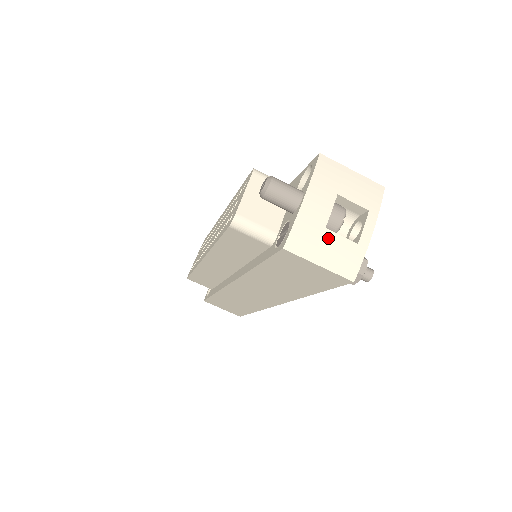
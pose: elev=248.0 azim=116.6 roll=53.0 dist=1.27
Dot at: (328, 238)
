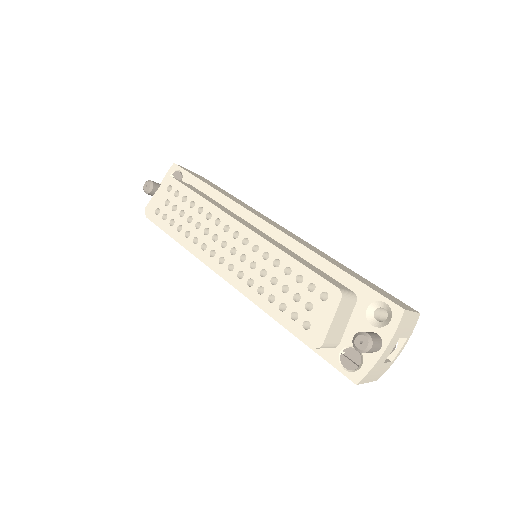
Dot at: (381, 367)
